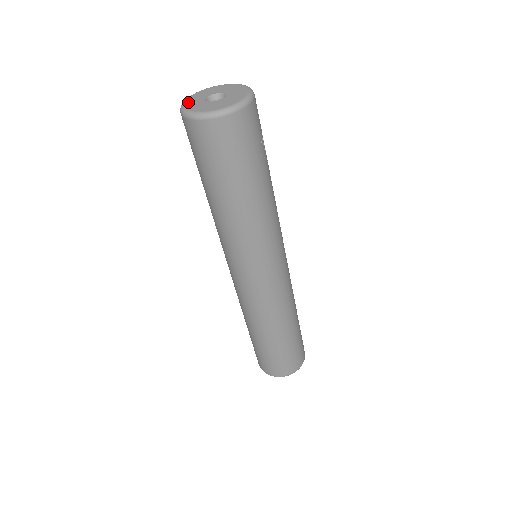
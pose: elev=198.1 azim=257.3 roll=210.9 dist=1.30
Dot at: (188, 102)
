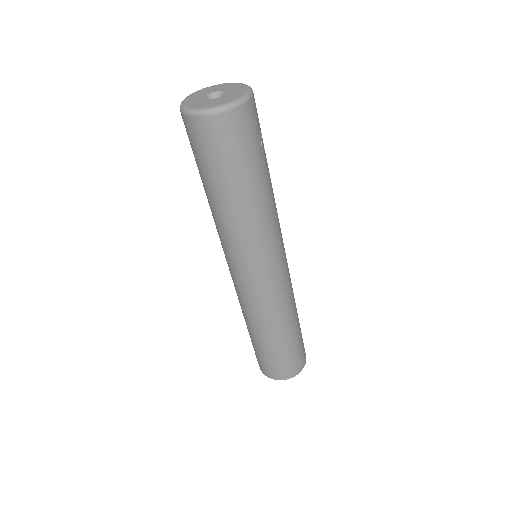
Dot at: (187, 101)
